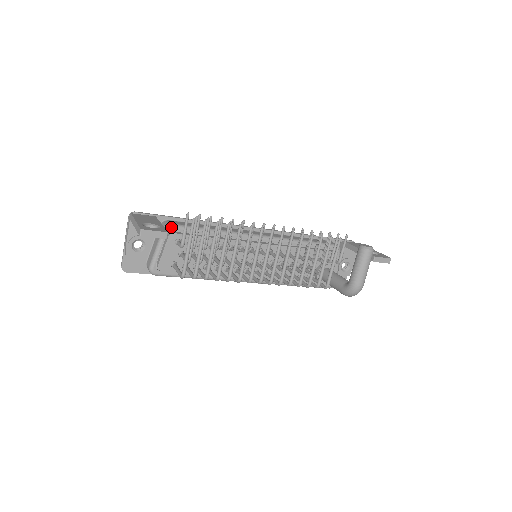
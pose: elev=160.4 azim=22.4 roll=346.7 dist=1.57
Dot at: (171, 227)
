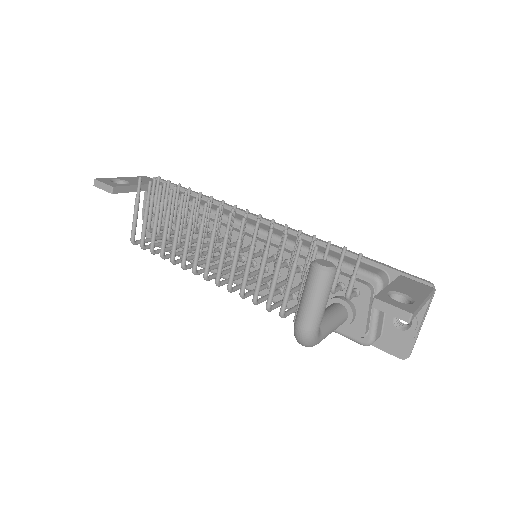
Dot at: occluded
